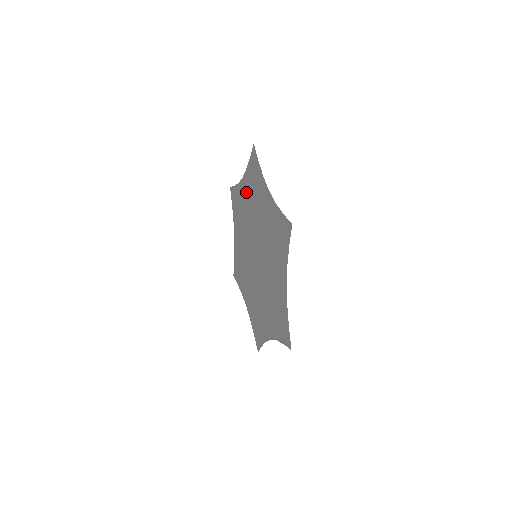
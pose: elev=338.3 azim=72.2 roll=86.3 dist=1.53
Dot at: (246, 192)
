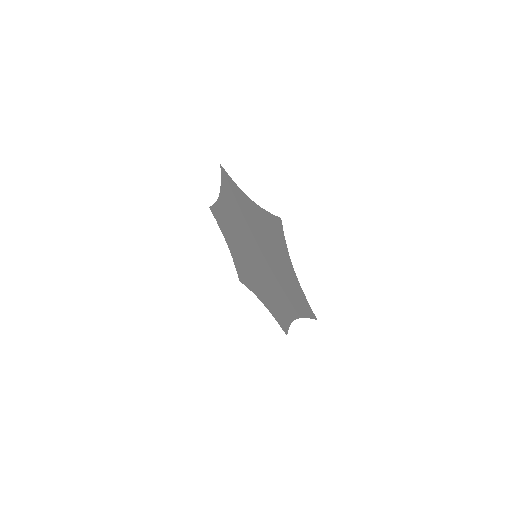
Dot at: (227, 206)
